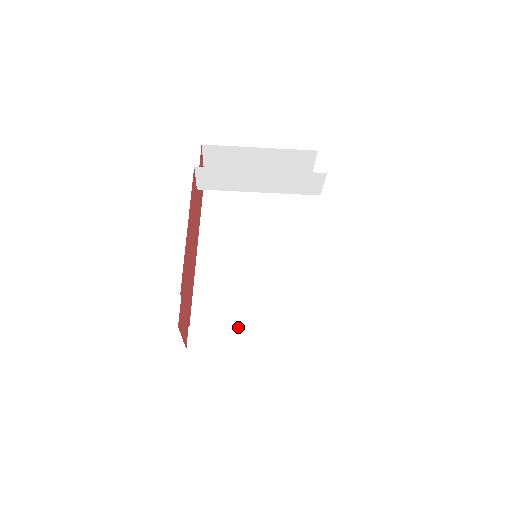
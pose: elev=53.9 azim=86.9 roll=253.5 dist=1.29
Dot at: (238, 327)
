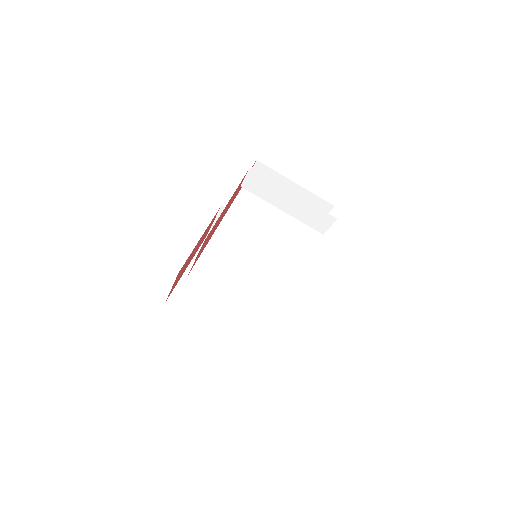
Dot at: (222, 296)
